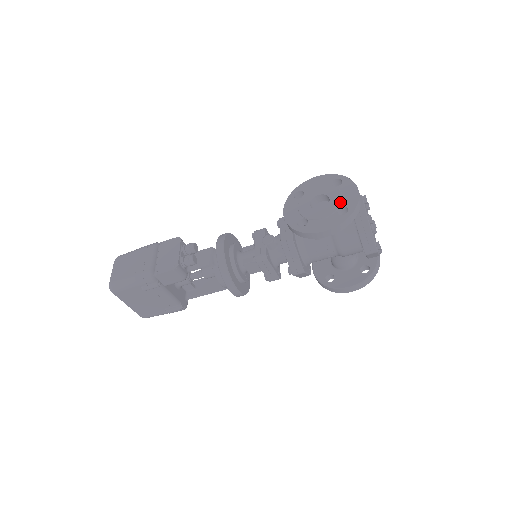
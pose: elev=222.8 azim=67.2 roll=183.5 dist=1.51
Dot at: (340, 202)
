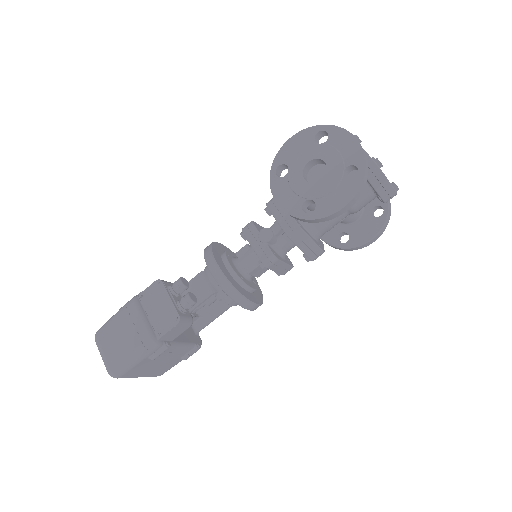
Dot at: (341, 162)
